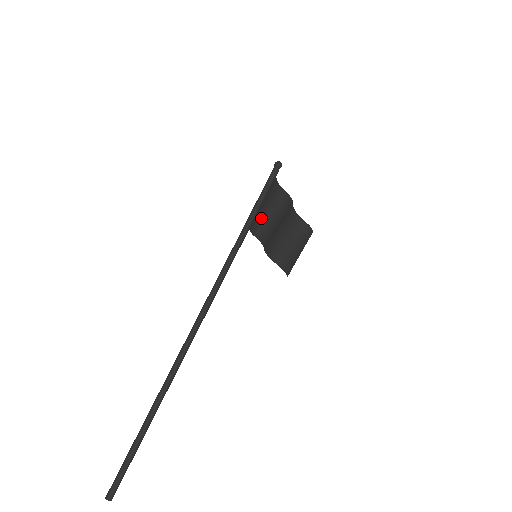
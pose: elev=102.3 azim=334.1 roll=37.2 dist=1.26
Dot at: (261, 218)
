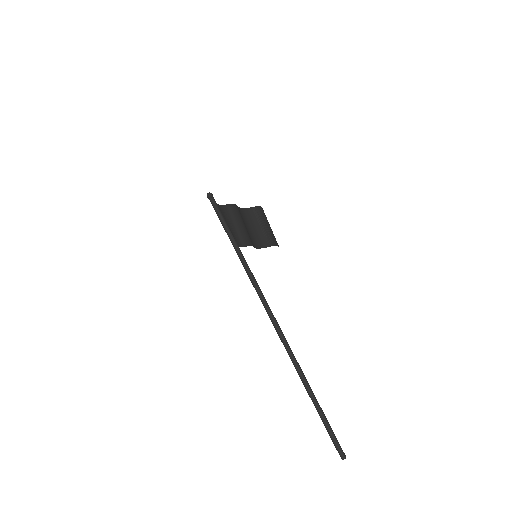
Dot at: (235, 234)
